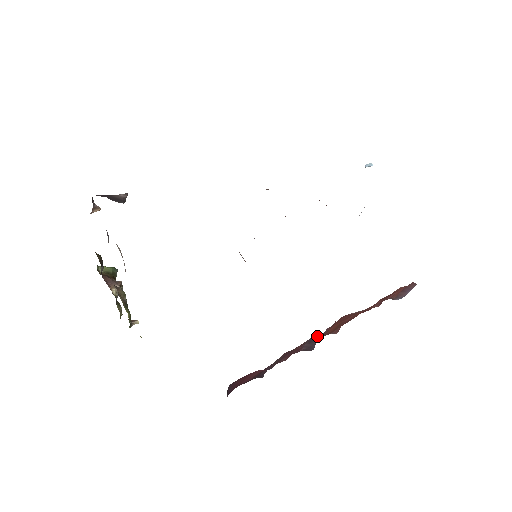
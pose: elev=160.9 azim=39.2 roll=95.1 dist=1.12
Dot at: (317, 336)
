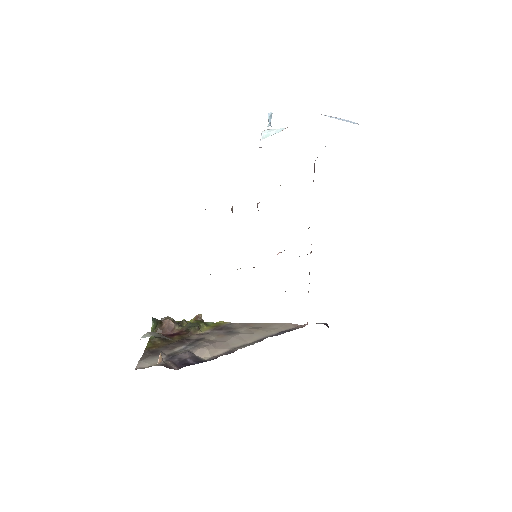
Dot at: occluded
